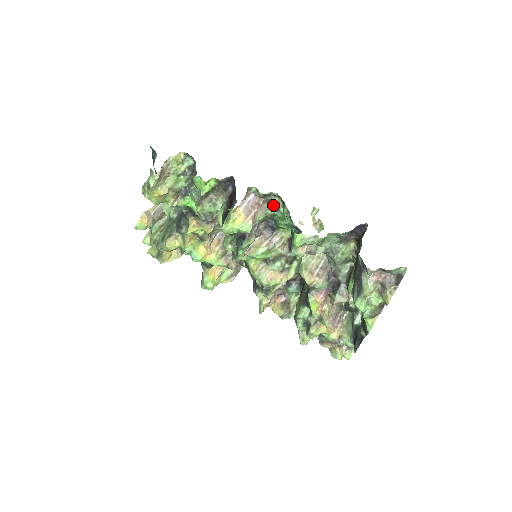
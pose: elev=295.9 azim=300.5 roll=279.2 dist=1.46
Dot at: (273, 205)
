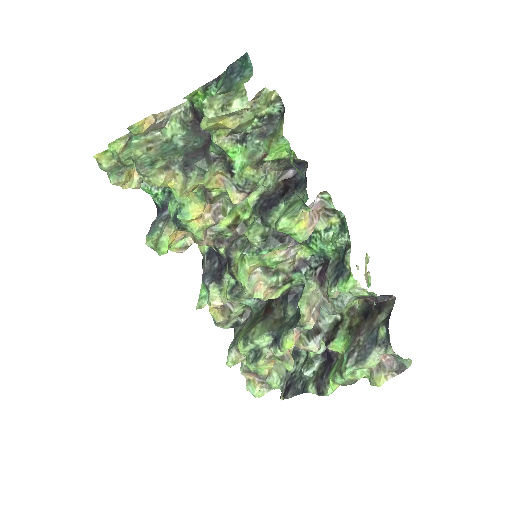
Dot at: (327, 223)
